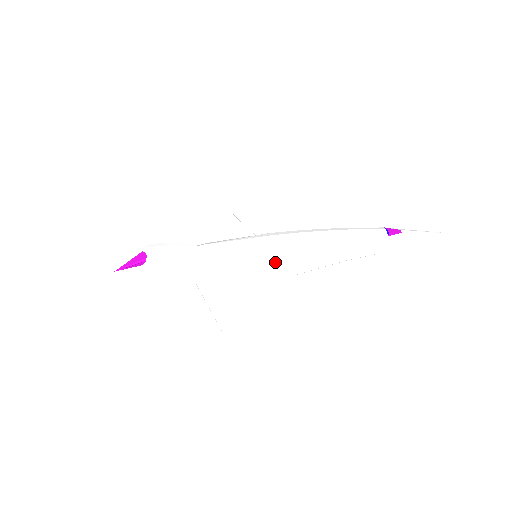
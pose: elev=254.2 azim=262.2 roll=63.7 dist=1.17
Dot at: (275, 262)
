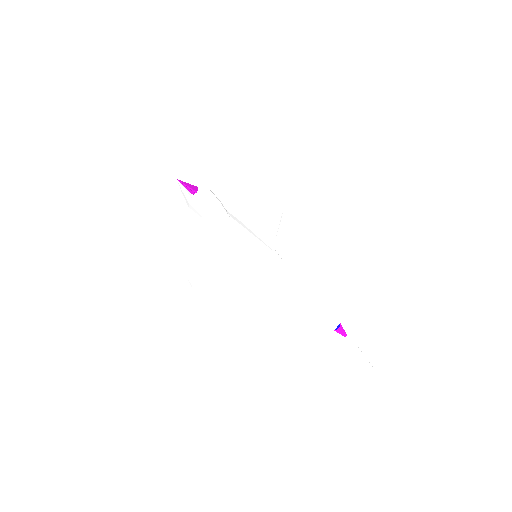
Dot at: (259, 272)
